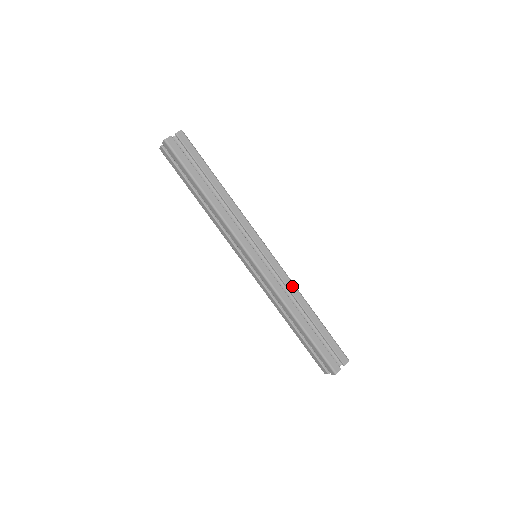
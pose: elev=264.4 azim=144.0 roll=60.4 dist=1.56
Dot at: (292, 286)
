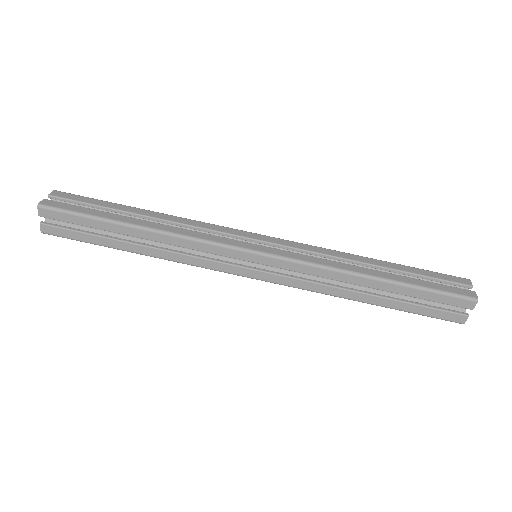
Dot at: (327, 251)
